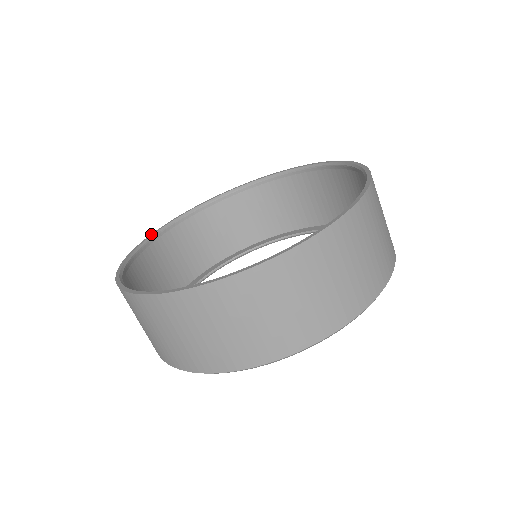
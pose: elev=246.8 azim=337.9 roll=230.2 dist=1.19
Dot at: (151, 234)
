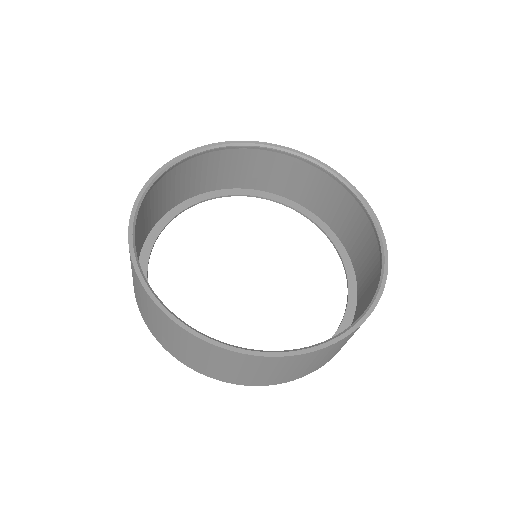
Dot at: (129, 230)
